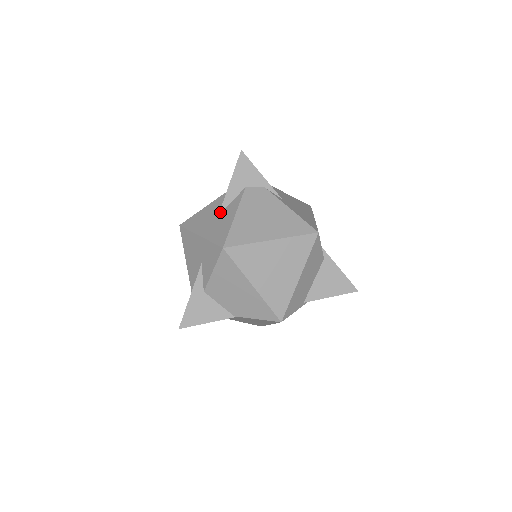
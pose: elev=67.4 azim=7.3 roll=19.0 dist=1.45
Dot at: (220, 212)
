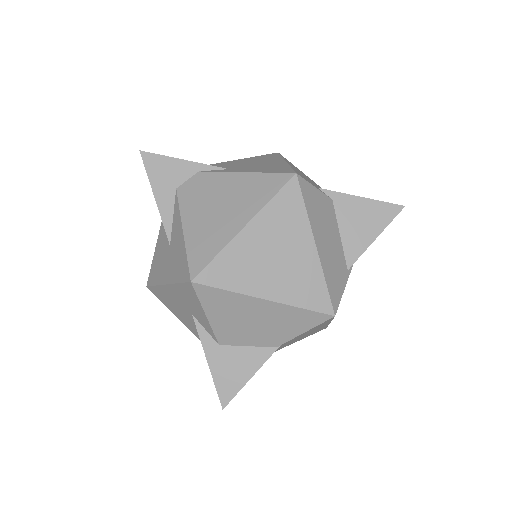
Dot at: (169, 239)
